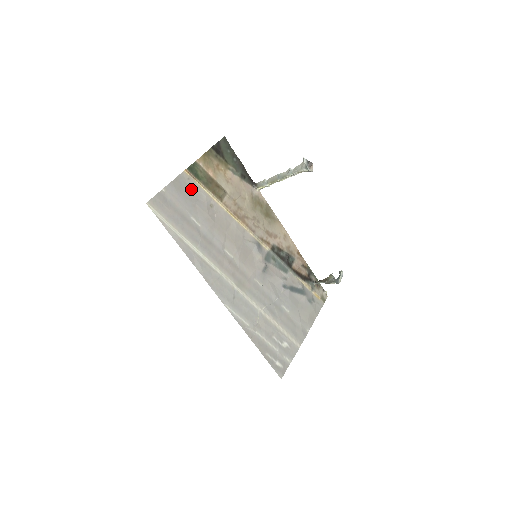
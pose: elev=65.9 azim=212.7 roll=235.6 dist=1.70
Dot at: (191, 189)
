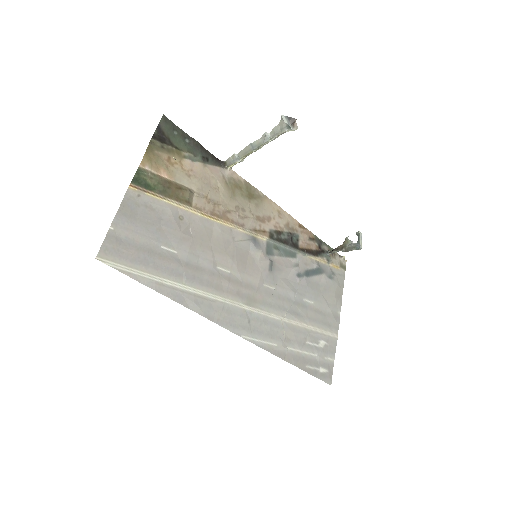
Dot at: (147, 208)
